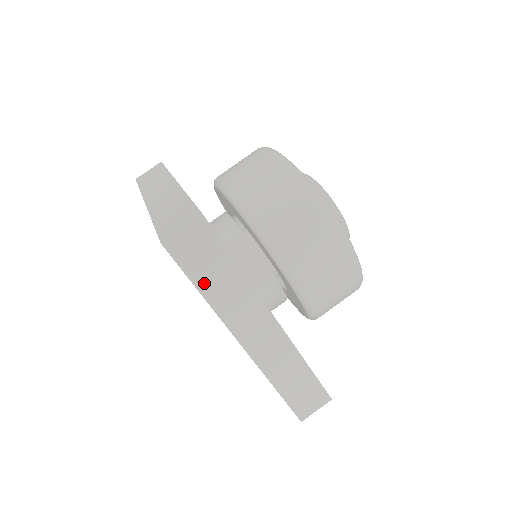
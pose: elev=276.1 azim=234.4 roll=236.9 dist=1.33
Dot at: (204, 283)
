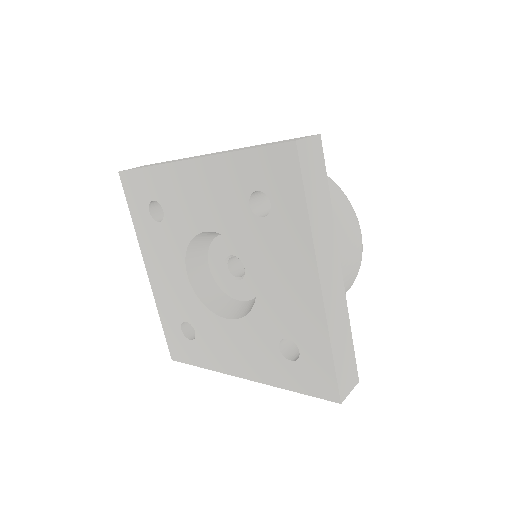
Dot at: occluded
